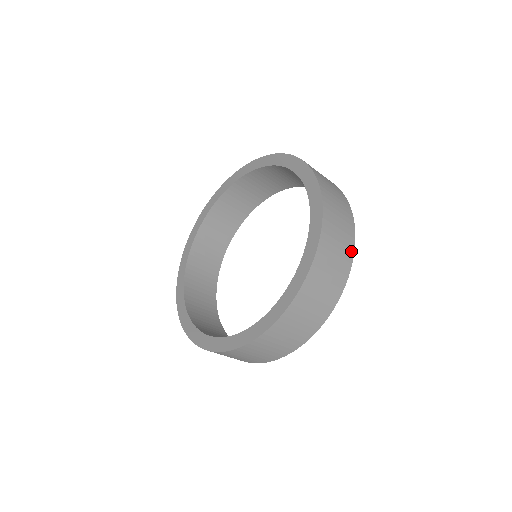
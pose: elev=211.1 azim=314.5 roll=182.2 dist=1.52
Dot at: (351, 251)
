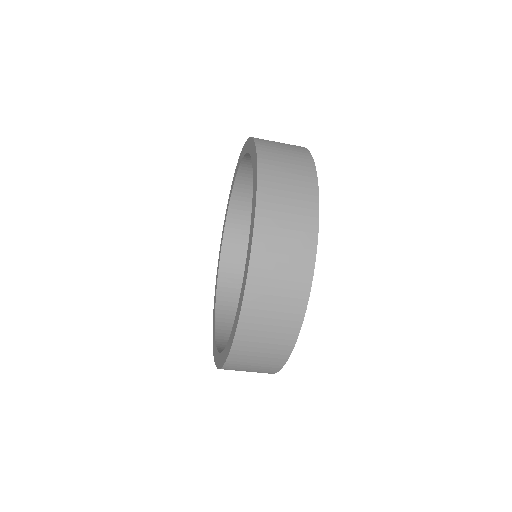
Dot at: (313, 197)
